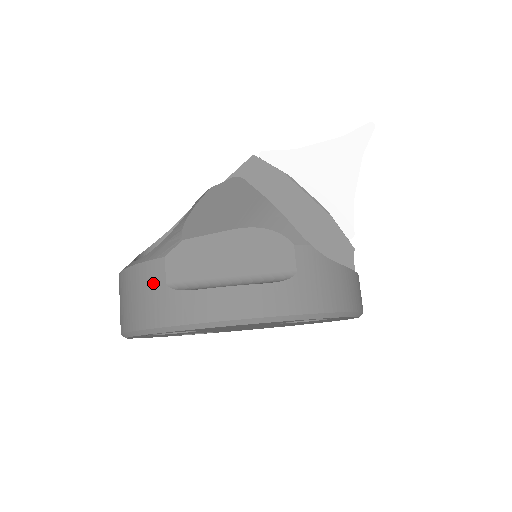
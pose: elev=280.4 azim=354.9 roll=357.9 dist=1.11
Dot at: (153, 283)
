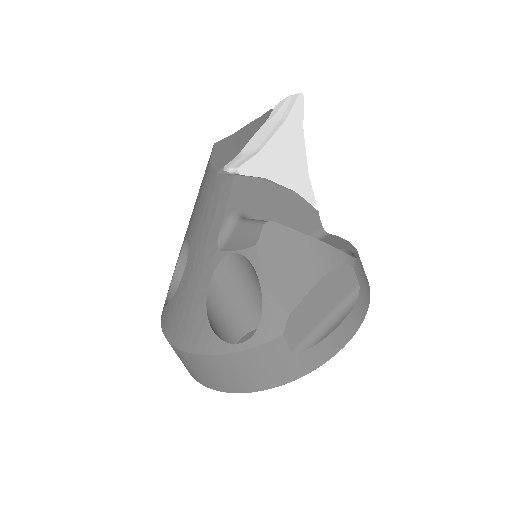
Dot at: (277, 356)
